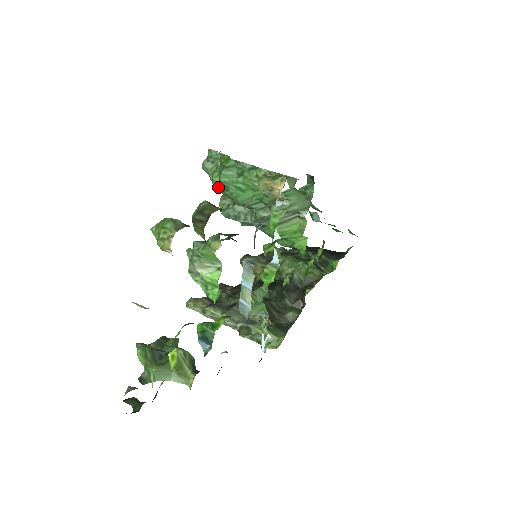
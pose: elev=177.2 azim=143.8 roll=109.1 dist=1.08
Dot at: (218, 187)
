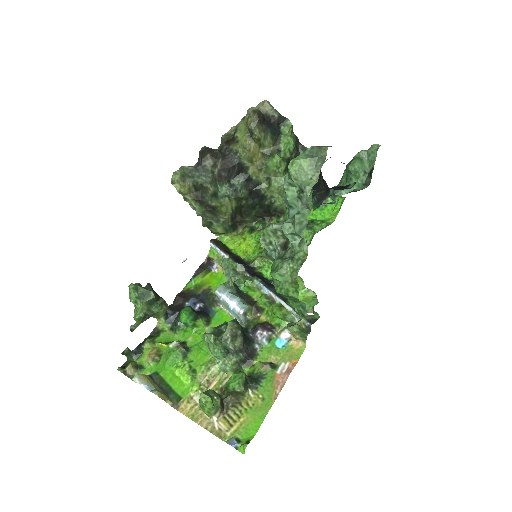
Dot at: (272, 276)
